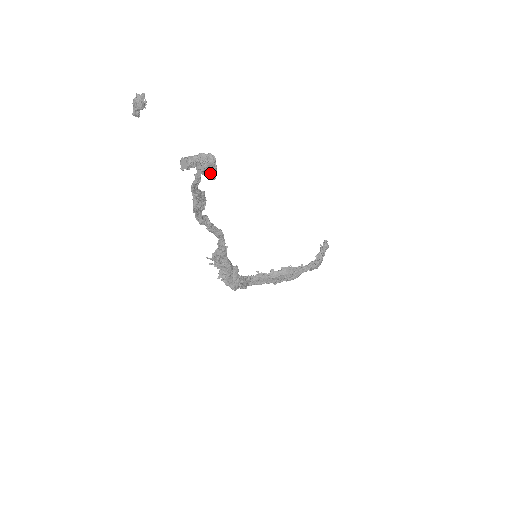
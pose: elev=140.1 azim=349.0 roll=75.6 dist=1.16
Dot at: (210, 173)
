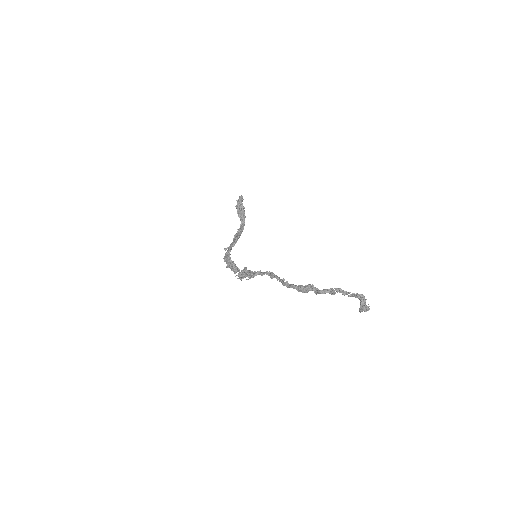
Dot at: occluded
